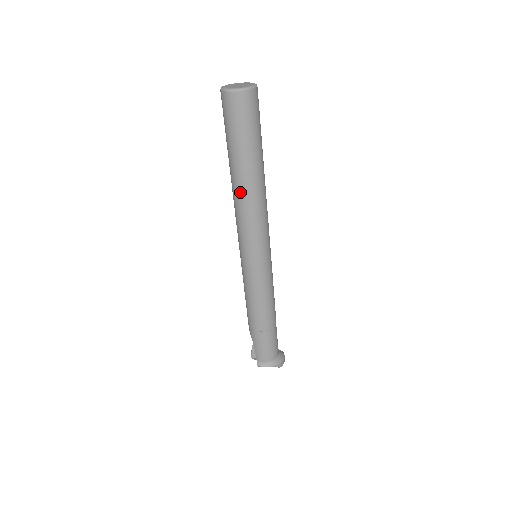
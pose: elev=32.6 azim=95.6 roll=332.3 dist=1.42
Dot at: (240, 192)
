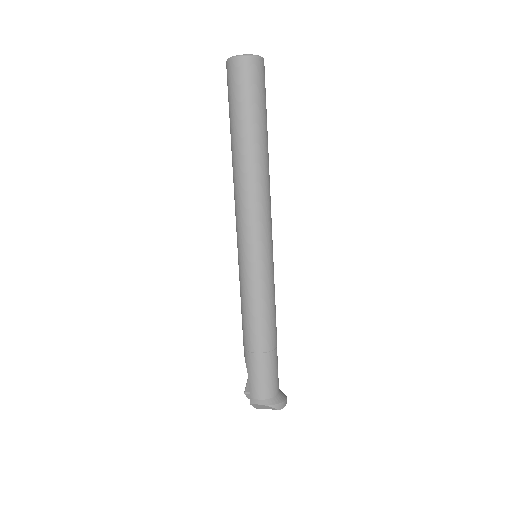
Dot at: (239, 170)
